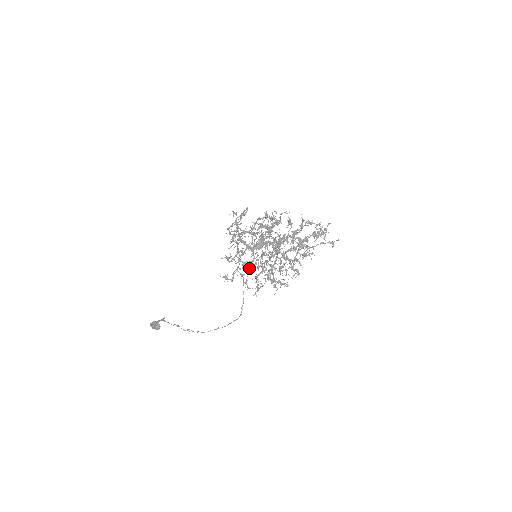
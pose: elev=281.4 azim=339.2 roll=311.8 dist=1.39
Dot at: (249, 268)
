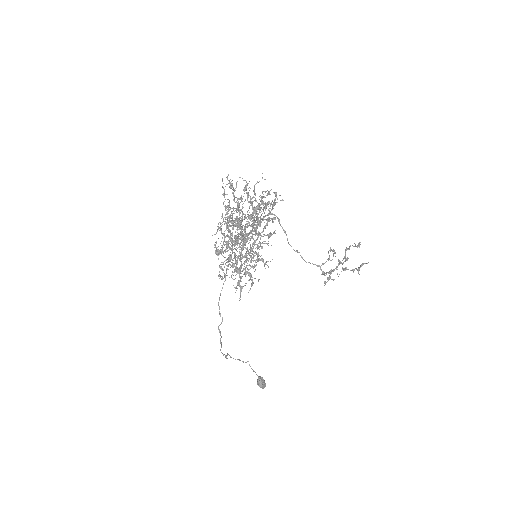
Dot at: (237, 264)
